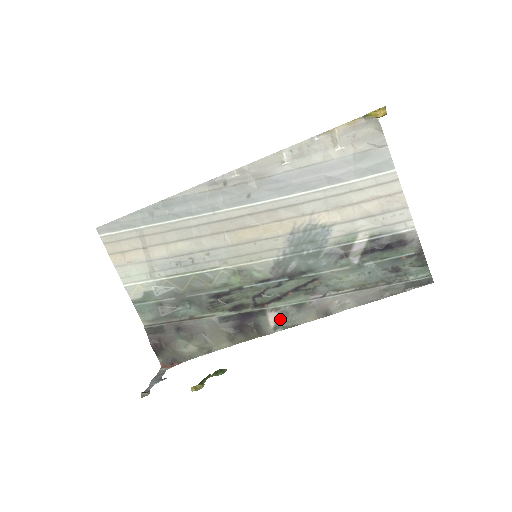
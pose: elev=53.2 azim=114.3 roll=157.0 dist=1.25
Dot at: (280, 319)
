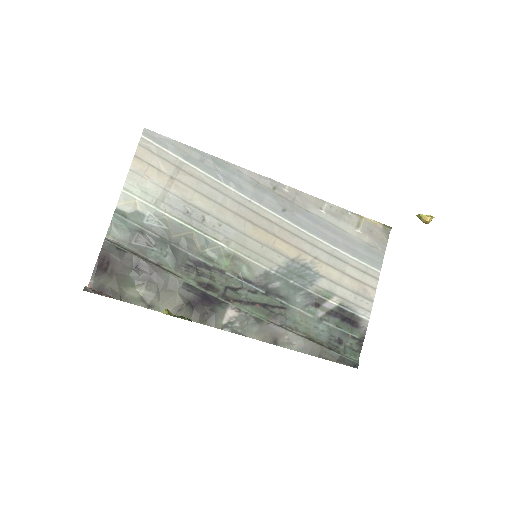
Dot at: (235, 321)
